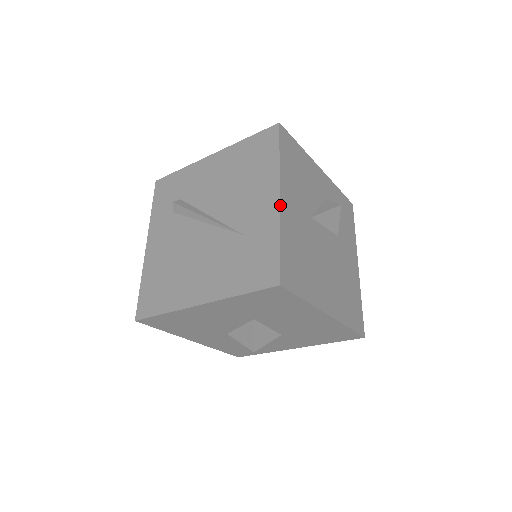
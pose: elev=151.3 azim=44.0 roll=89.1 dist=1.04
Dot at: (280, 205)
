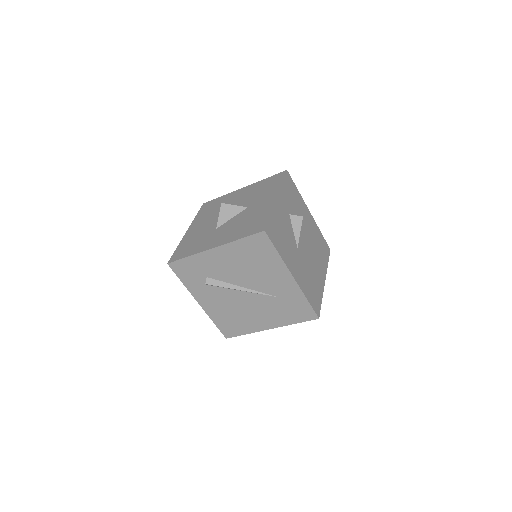
Dot at: (296, 282)
